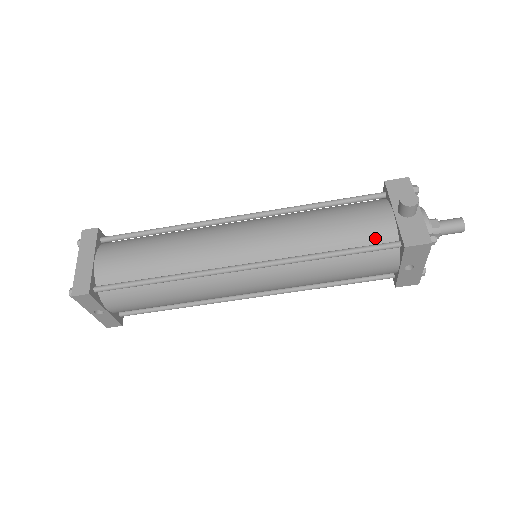
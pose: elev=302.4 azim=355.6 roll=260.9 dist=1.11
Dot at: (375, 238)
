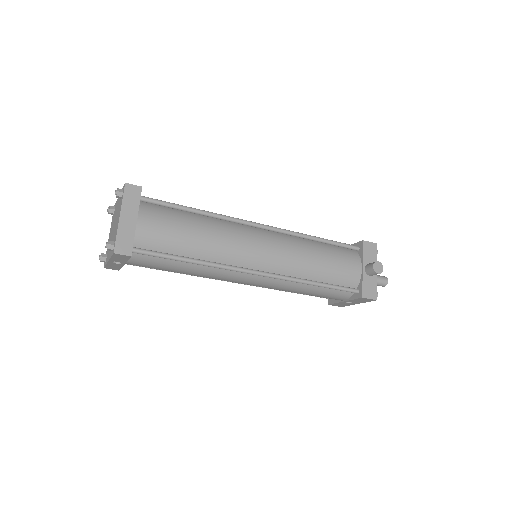
Dot at: (346, 282)
